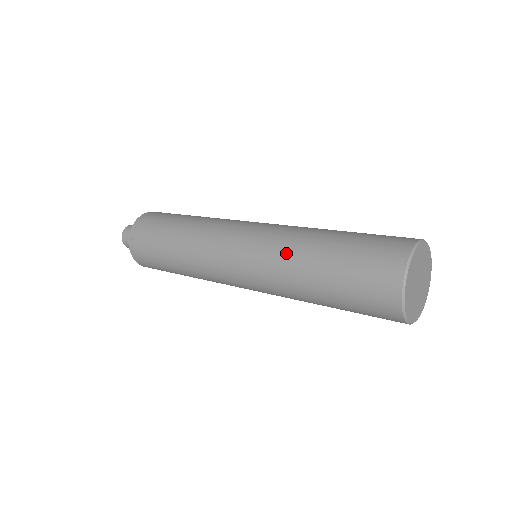
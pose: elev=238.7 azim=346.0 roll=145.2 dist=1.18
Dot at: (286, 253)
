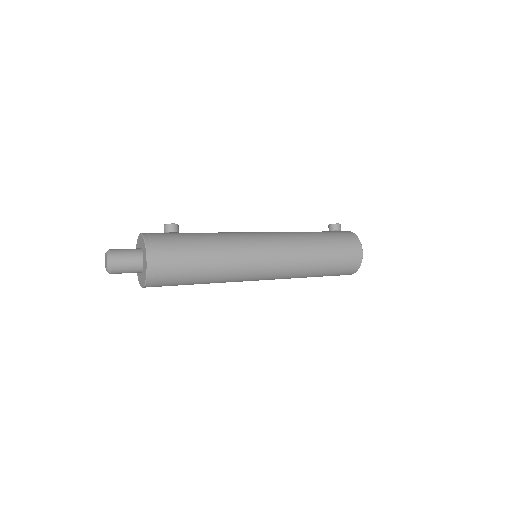
Dot at: (301, 269)
